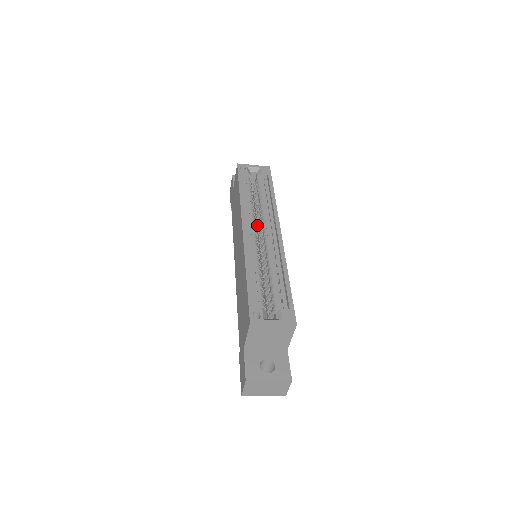
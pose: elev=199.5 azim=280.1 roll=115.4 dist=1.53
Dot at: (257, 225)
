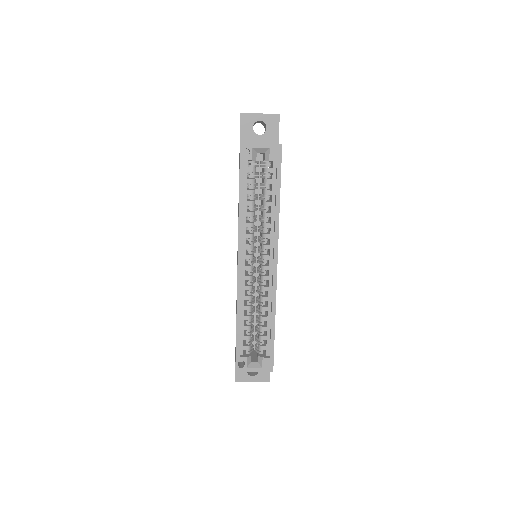
Dot at: (258, 231)
